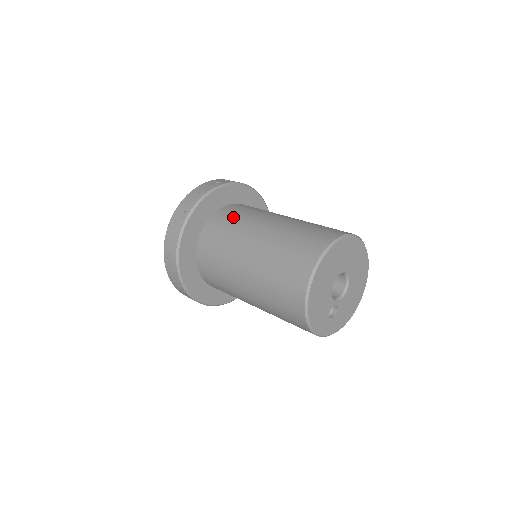
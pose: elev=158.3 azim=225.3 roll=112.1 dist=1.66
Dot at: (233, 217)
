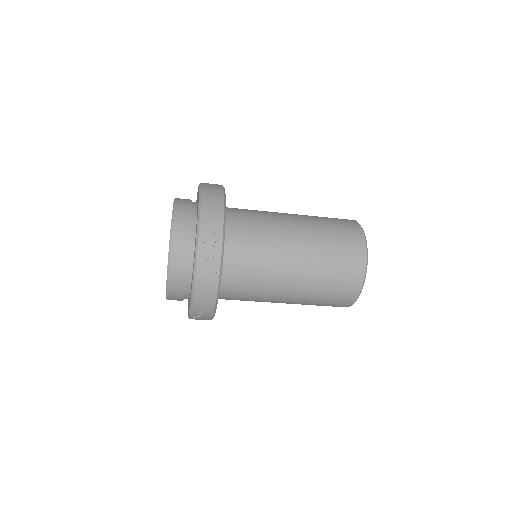
Dot at: (250, 210)
